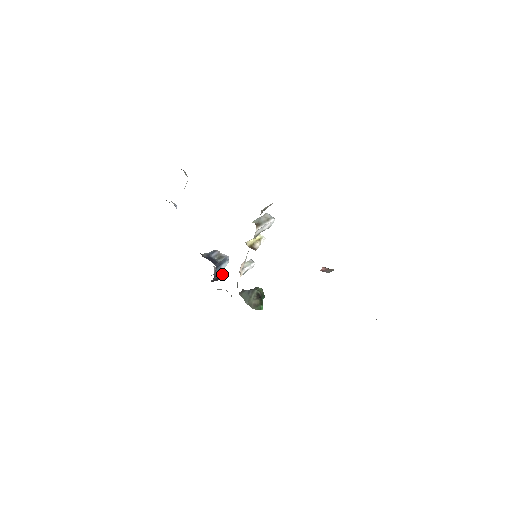
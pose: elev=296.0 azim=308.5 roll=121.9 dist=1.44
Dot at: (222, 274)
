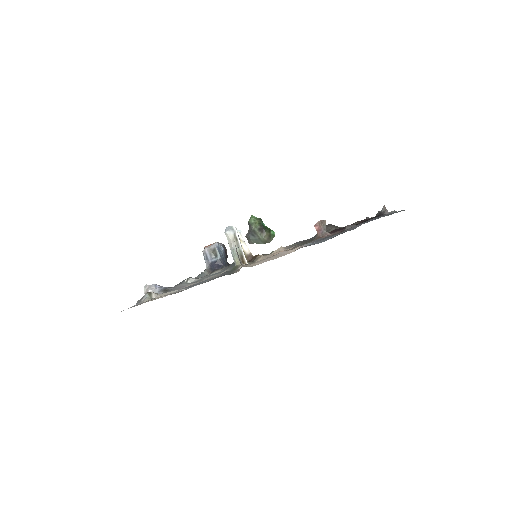
Dot at: (223, 248)
